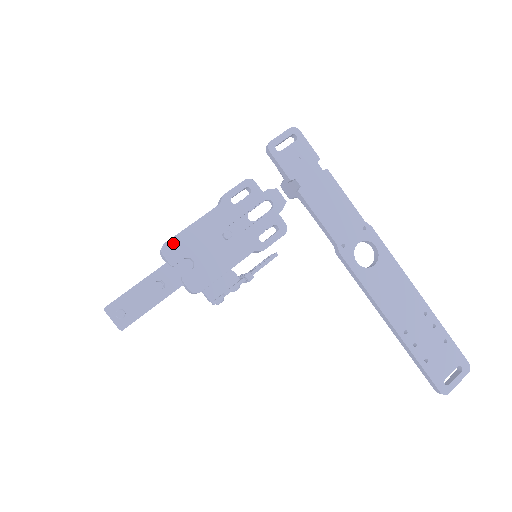
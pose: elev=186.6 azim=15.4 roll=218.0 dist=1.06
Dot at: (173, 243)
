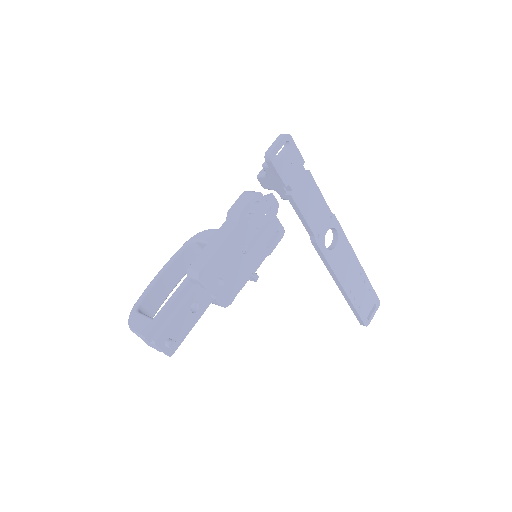
Dot at: (207, 268)
